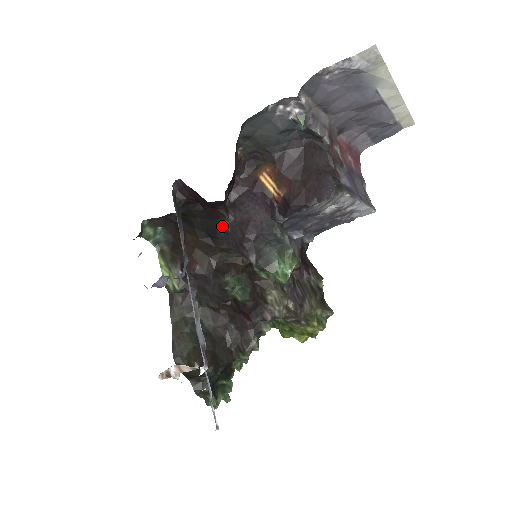
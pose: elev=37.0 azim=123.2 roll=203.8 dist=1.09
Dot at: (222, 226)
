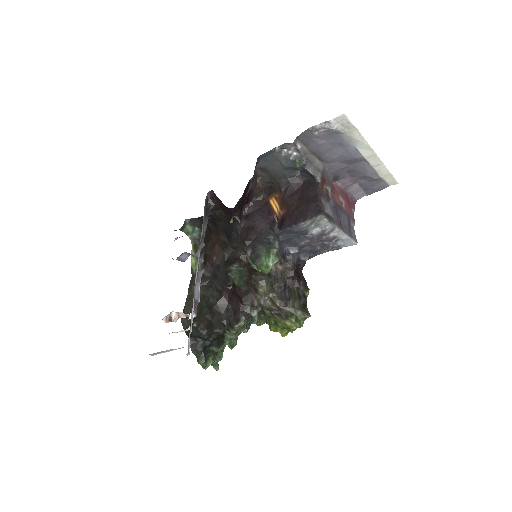
Dot at: (236, 229)
